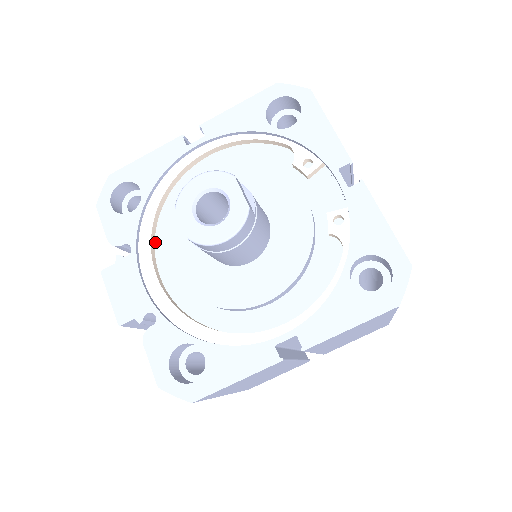
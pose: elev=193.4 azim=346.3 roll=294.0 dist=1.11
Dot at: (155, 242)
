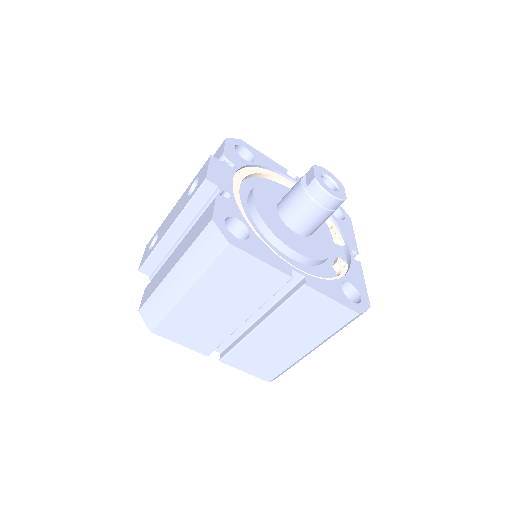
Dot at: (243, 181)
